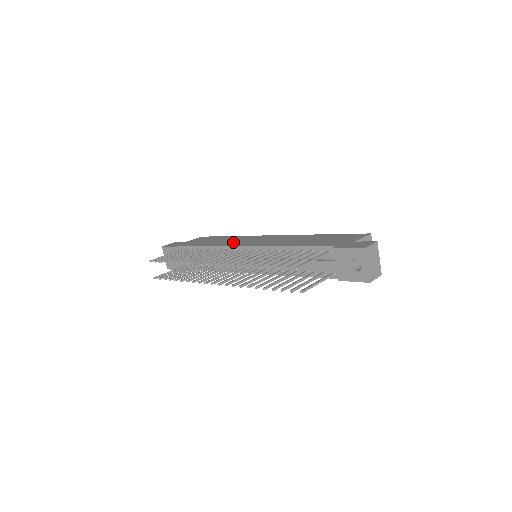
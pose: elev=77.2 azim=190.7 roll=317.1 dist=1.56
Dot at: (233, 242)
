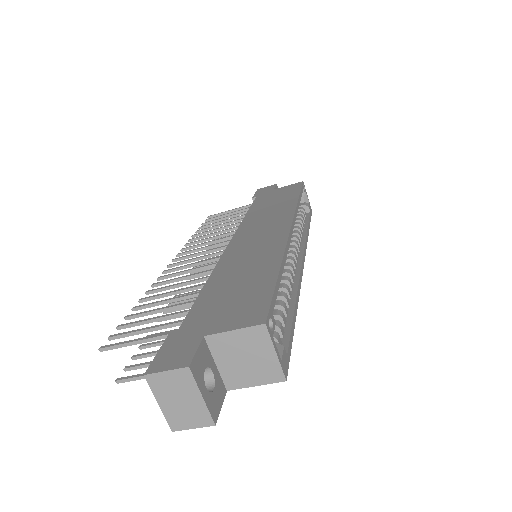
Dot at: (257, 221)
